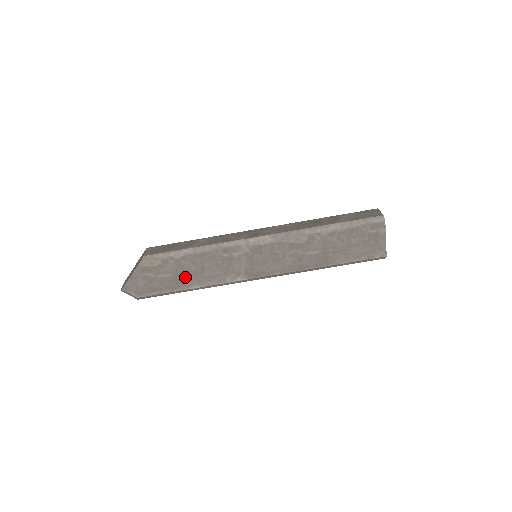
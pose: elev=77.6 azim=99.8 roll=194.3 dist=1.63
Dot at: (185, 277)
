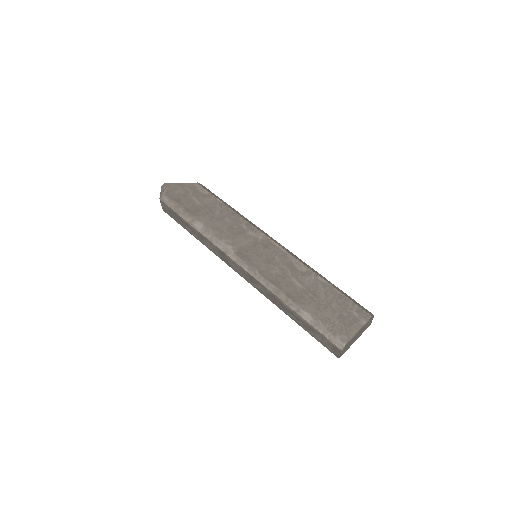
Dot at: (205, 213)
